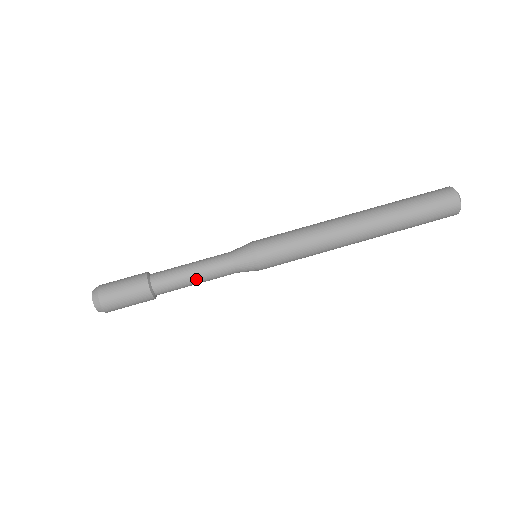
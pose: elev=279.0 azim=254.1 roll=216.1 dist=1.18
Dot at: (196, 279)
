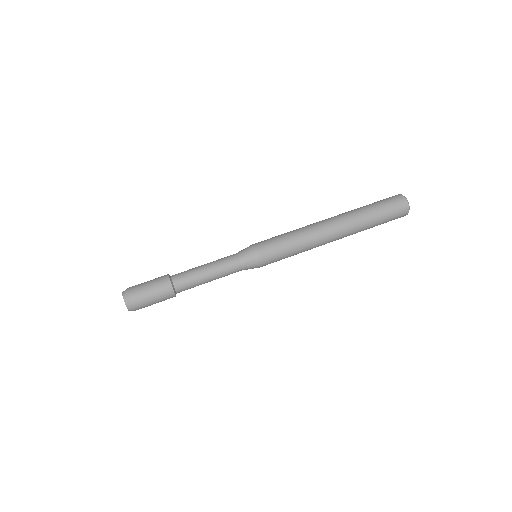
Dot at: (210, 277)
